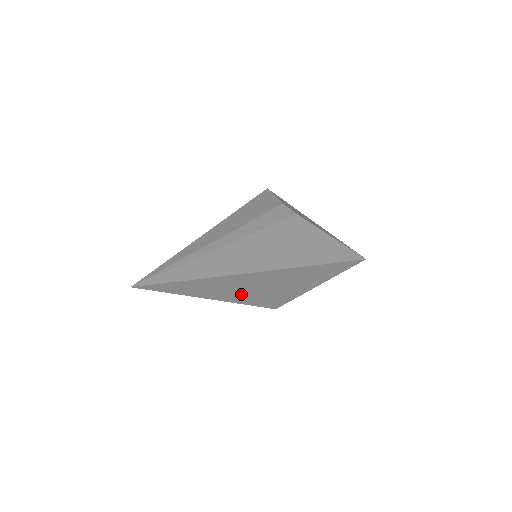
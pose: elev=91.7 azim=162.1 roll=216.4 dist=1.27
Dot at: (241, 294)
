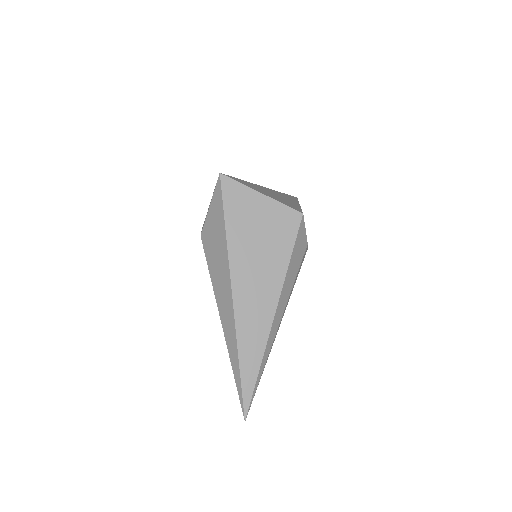
Dot at: occluded
